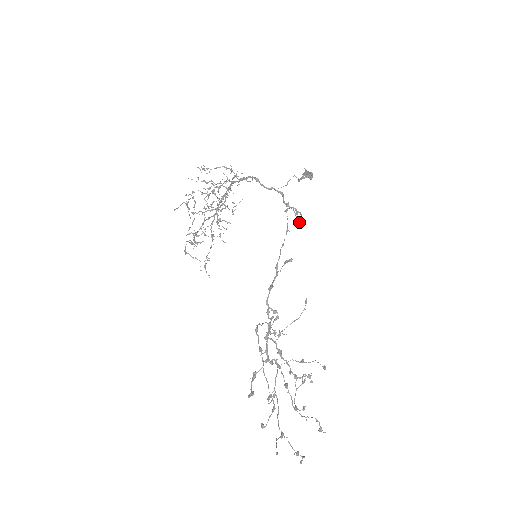
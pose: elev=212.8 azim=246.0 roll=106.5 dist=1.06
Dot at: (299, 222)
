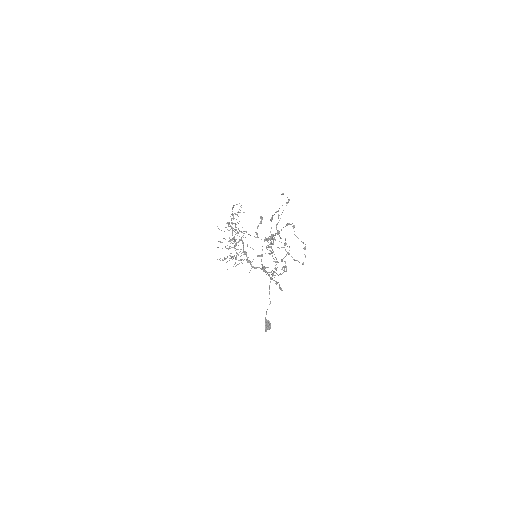
Dot at: occluded
